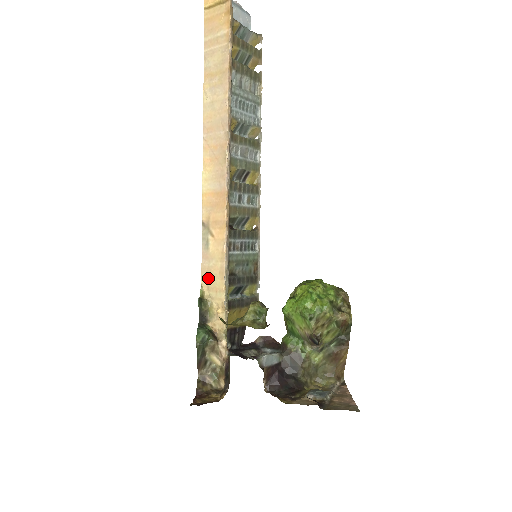
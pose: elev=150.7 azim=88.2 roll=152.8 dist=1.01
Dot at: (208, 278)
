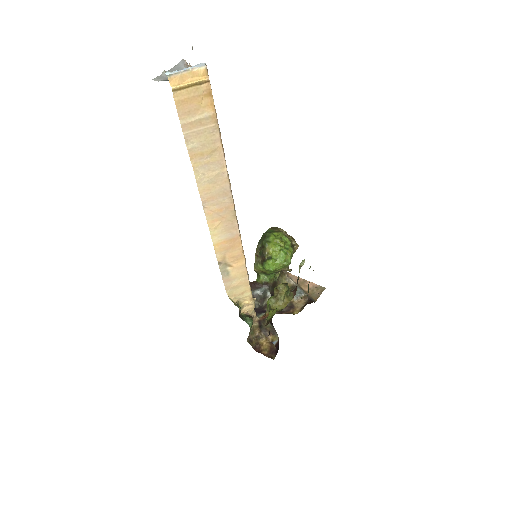
Dot at: (233, 291)
